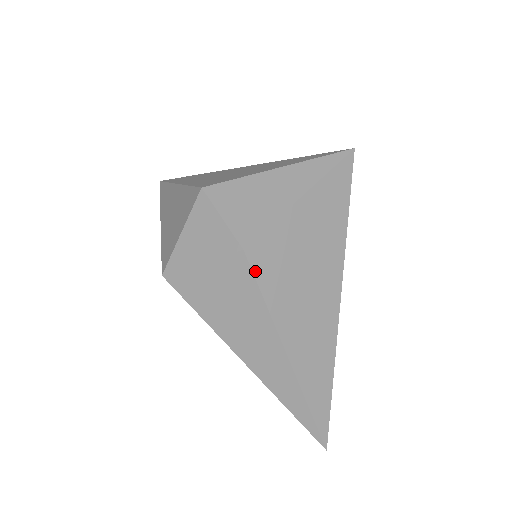
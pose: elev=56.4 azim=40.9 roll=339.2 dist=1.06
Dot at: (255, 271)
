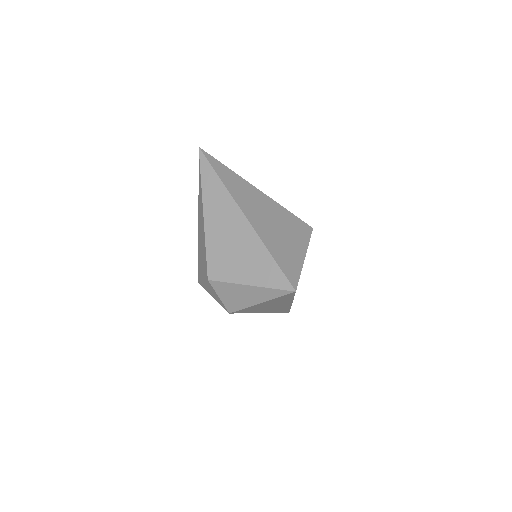
Dot at: occluded
